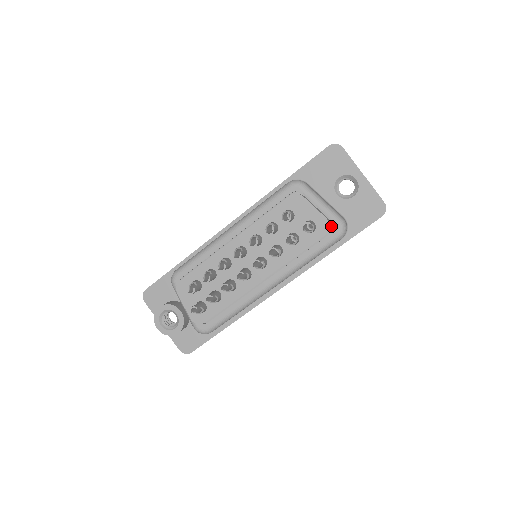
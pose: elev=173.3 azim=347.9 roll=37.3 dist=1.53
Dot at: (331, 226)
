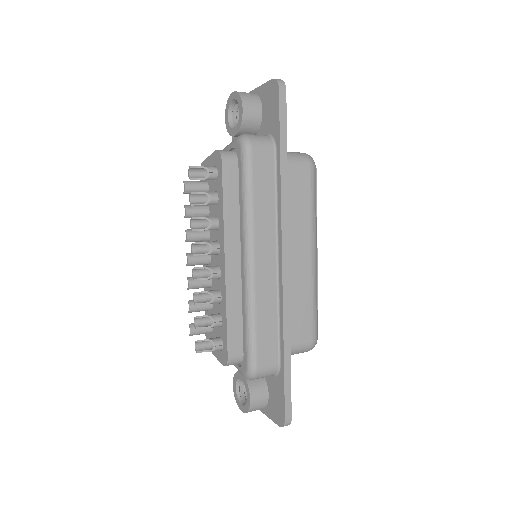
Dot at: (236, 152)
